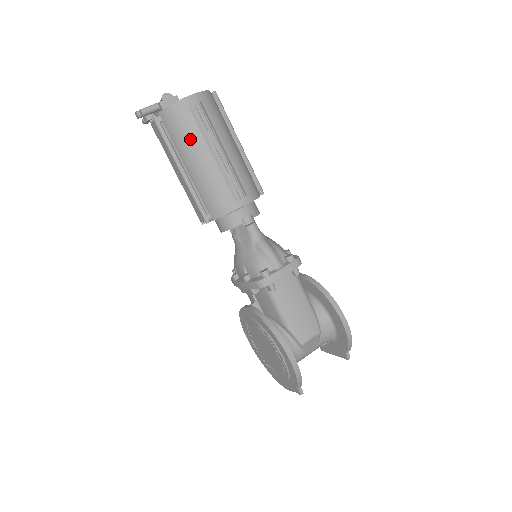
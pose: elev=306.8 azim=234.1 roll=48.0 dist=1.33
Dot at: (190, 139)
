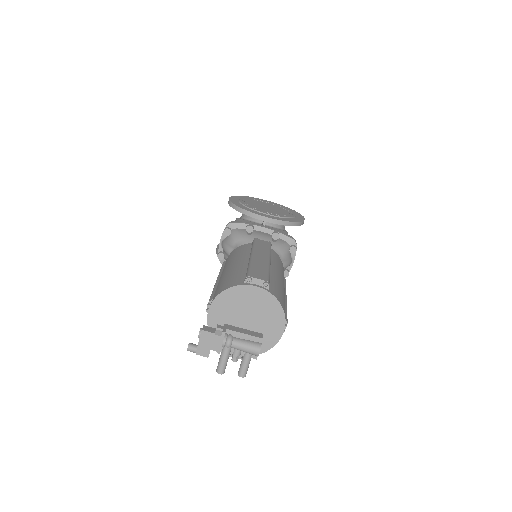
Dot at: occluded
